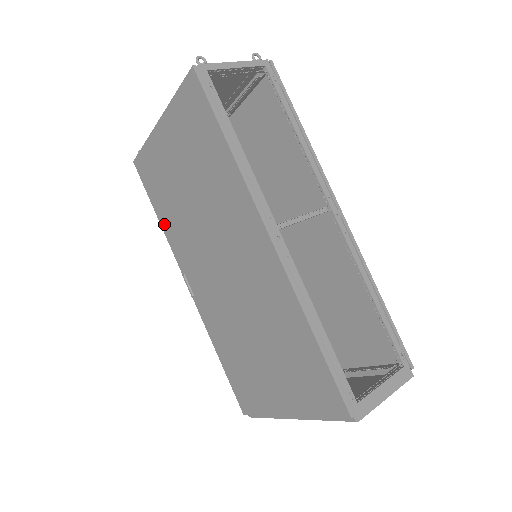
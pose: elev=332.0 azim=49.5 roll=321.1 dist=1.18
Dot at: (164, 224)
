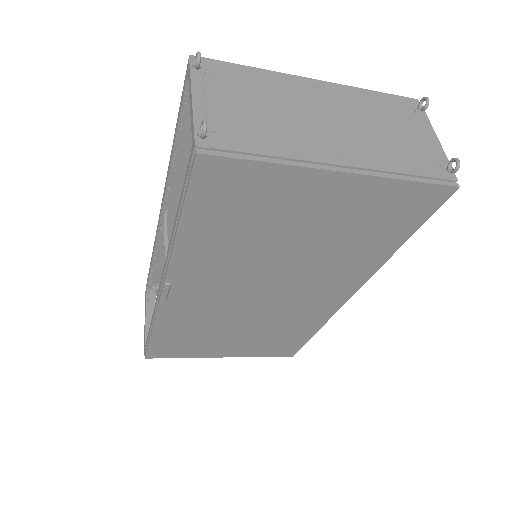
Dot at: (188, 241)
